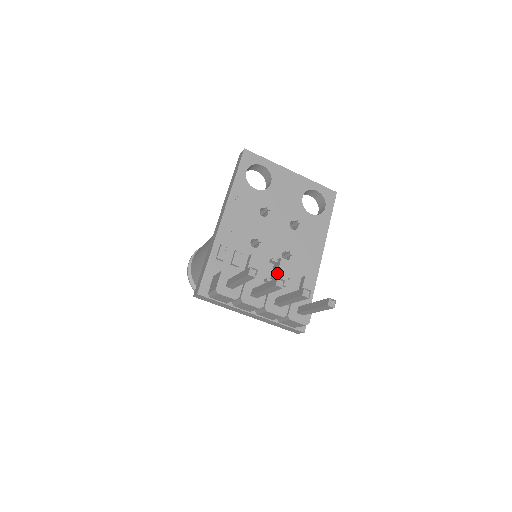
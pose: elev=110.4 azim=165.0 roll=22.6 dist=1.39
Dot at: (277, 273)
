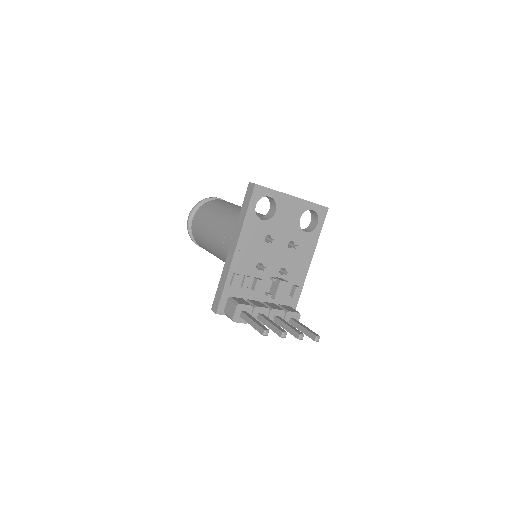
Dot at: (276, 293)
